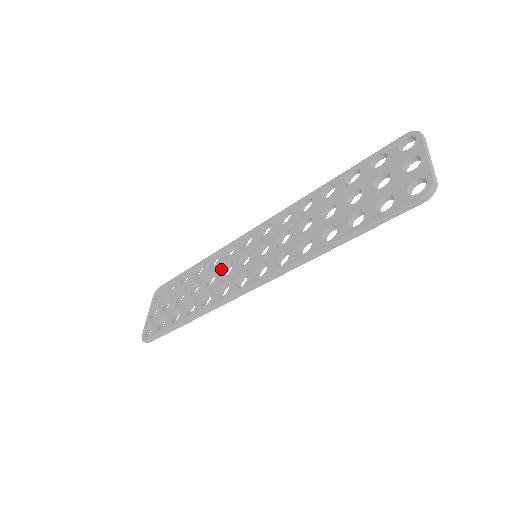
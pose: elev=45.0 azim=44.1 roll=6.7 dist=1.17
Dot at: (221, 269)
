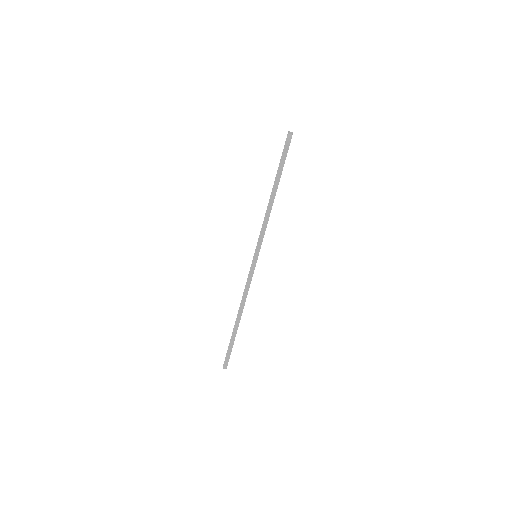
Dot at: occluded
